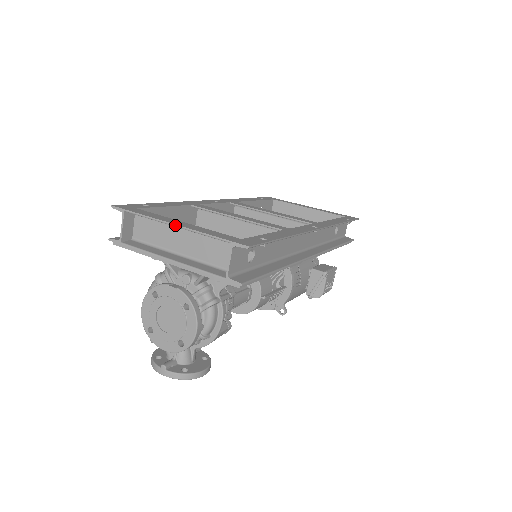
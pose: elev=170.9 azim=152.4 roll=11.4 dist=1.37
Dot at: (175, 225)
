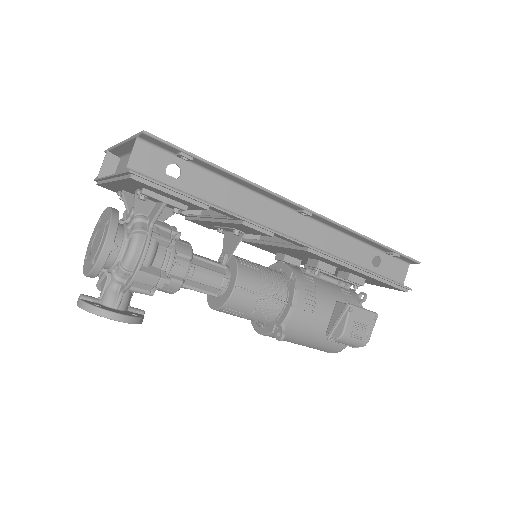
Dot at: (121, 142)
